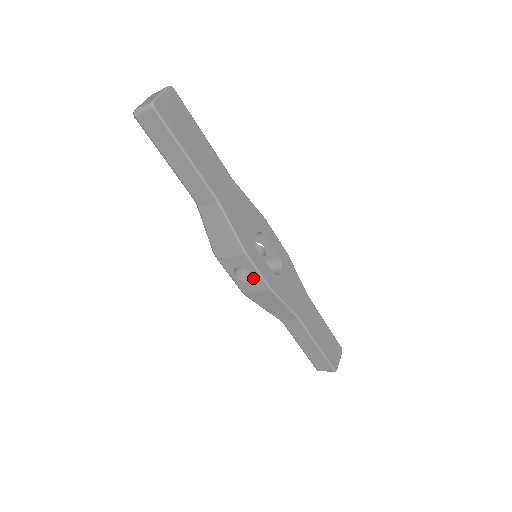
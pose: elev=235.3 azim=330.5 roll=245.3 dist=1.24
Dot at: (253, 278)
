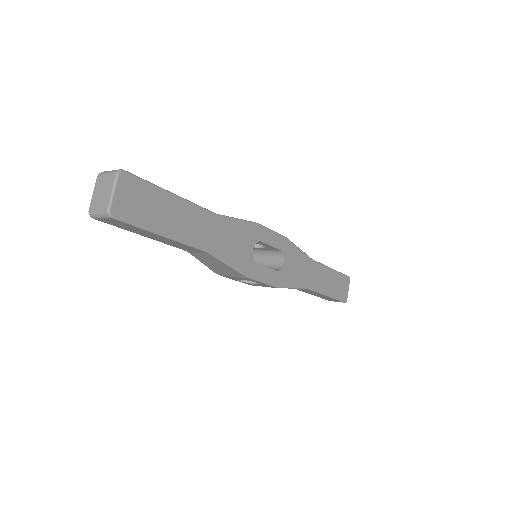
Dot at: (259, 284)
